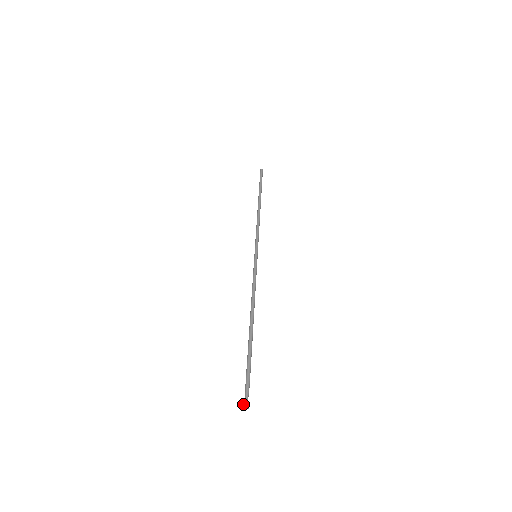
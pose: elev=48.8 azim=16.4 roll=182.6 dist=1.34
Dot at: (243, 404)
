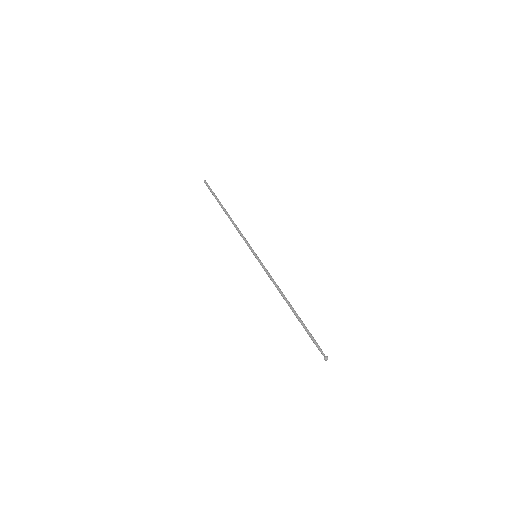
Dot at: (327, 356)
